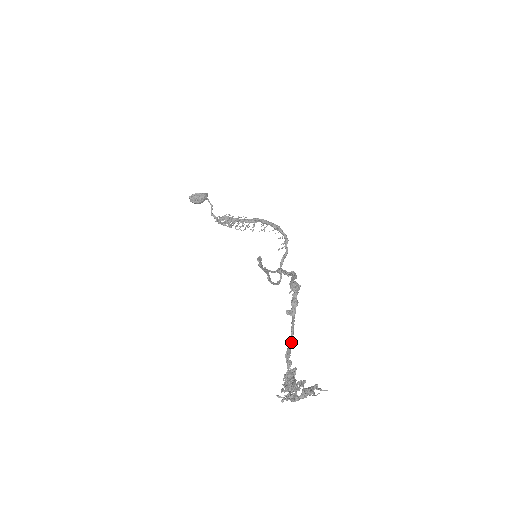
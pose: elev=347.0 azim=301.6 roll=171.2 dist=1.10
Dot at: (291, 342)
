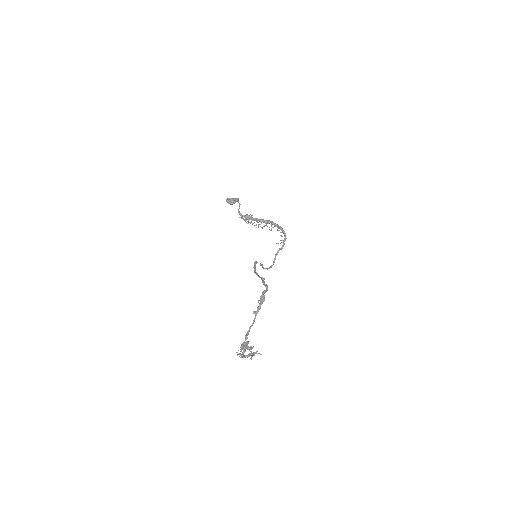
Dot at: occluded
